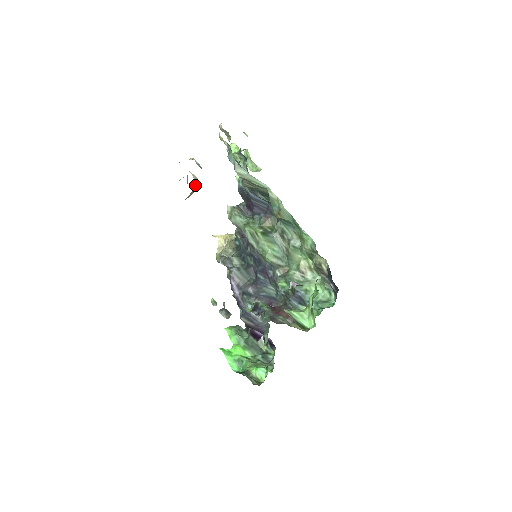
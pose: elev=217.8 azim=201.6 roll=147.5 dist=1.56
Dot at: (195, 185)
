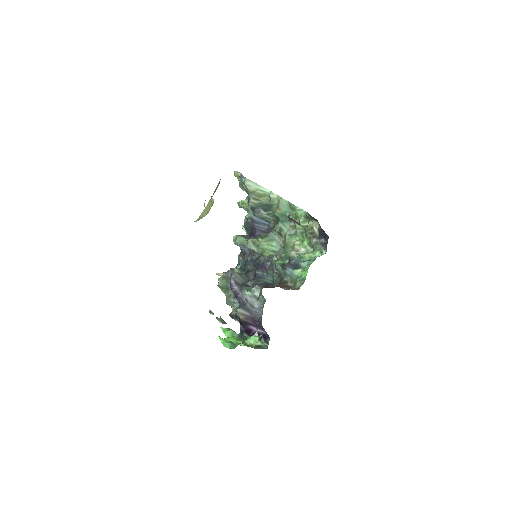
Dot at: (211, 201)
